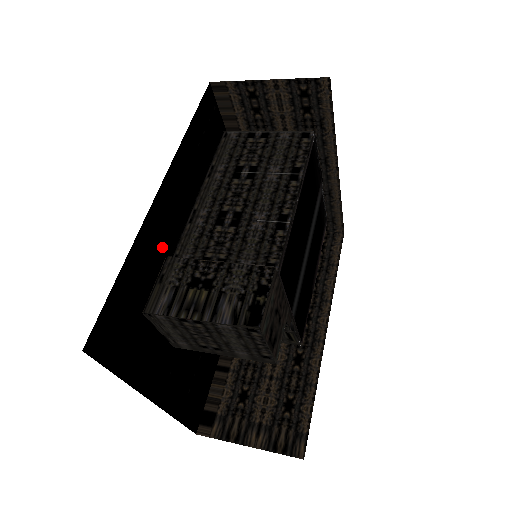
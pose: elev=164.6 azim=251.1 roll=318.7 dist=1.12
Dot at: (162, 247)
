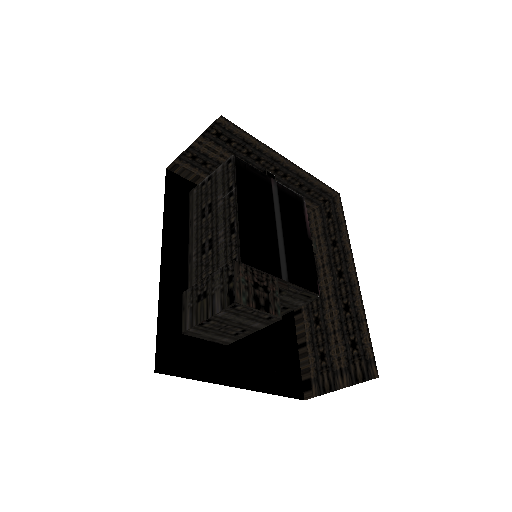
Dot at: (186, 288)
